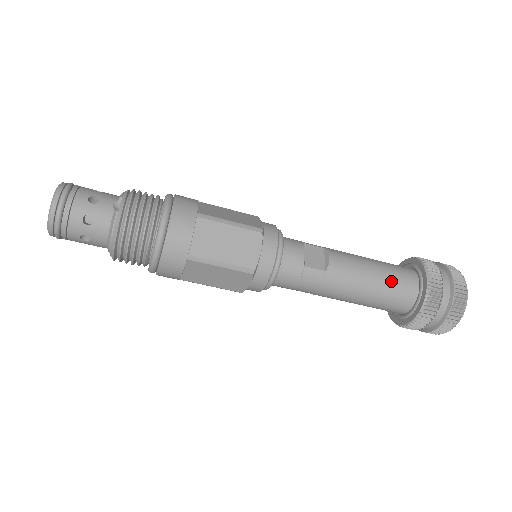
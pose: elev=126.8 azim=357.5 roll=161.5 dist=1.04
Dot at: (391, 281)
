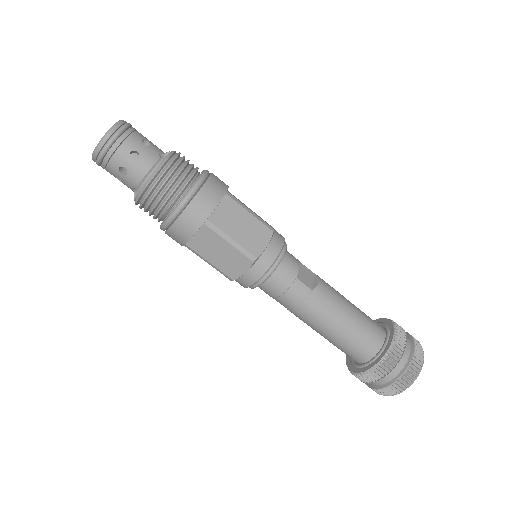
Dot at: (363, 325)
